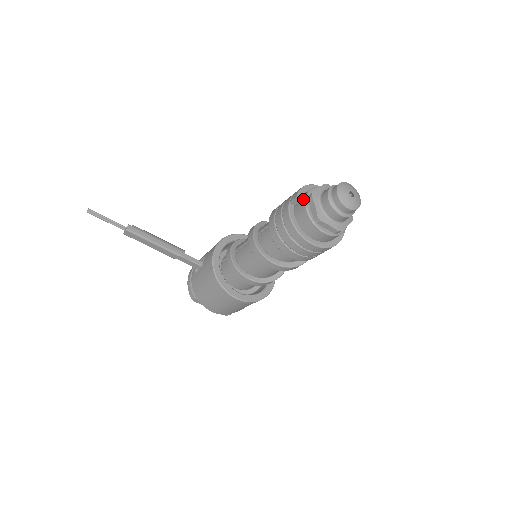
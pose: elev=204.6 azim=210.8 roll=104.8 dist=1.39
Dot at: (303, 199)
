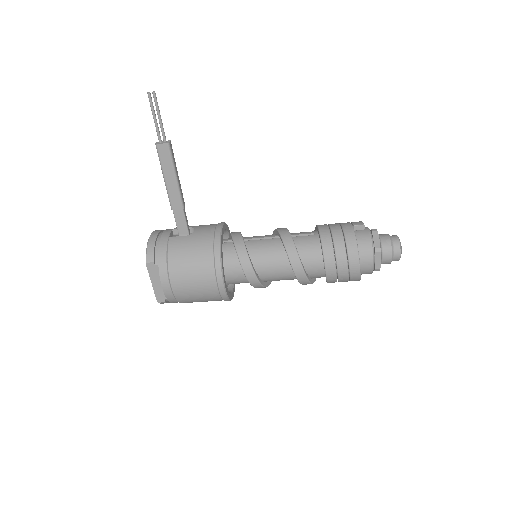
Dot at: (366, 229)
